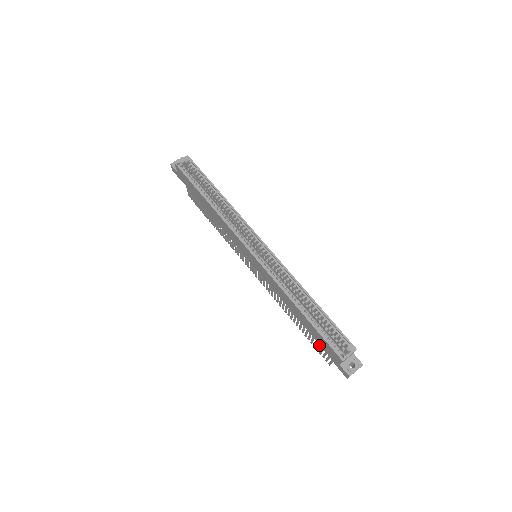
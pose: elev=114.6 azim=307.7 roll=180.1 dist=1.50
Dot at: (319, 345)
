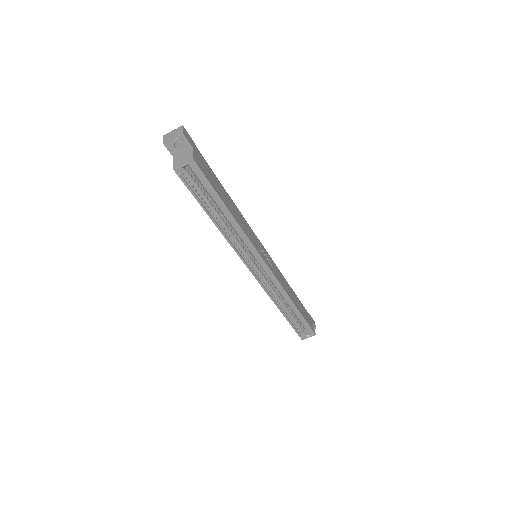
Dot at: occluded
